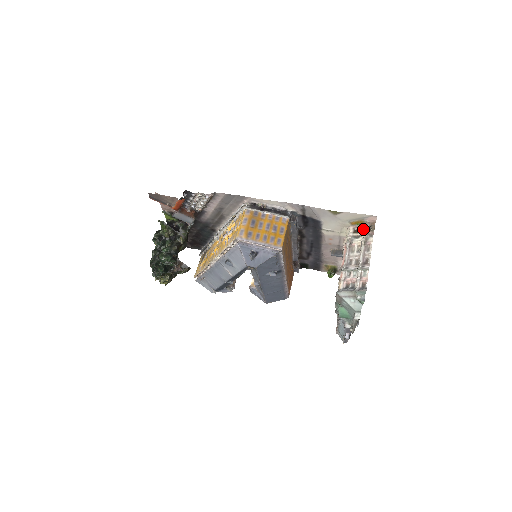
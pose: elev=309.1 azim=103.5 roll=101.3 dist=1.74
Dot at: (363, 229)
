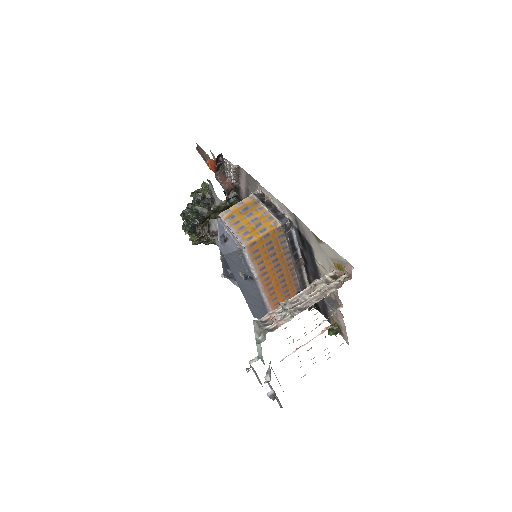
Dot at: (339, 277)
